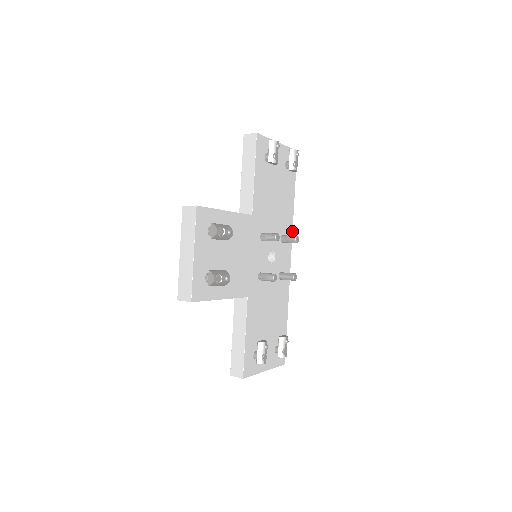
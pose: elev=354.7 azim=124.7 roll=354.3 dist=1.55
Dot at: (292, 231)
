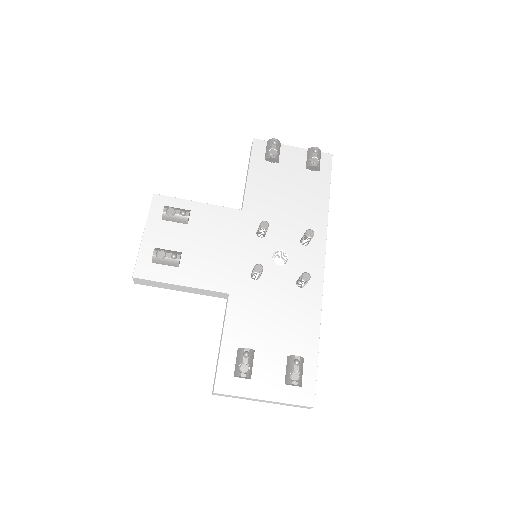
Dot at: (326, 236)
